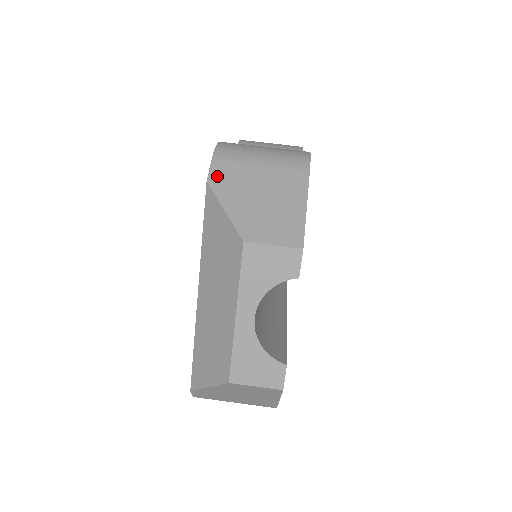
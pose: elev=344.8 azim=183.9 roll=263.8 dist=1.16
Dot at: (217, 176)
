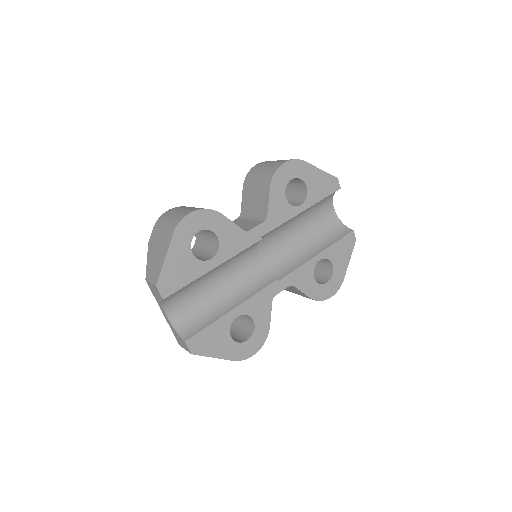
Dot at: (151, 239)
